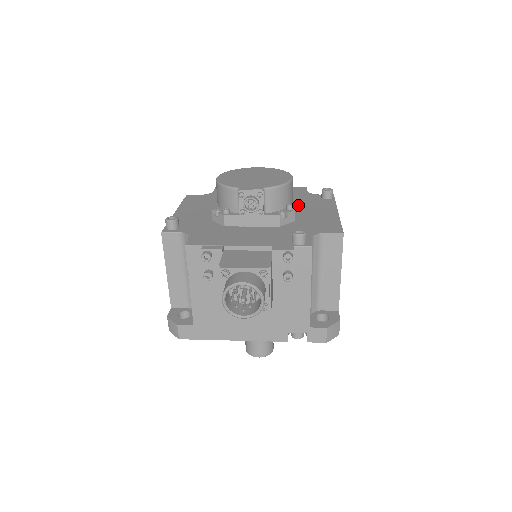
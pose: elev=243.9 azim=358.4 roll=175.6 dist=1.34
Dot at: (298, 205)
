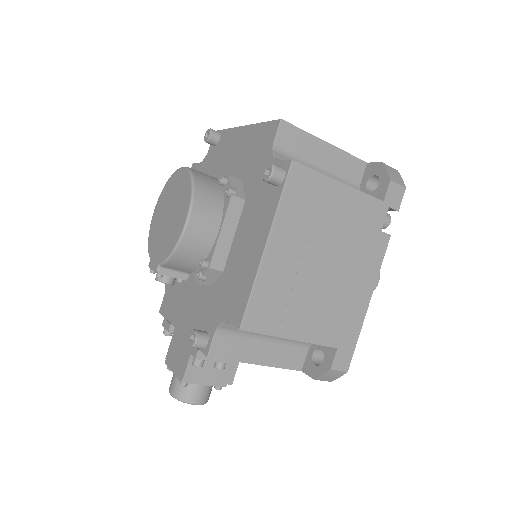
Dot at: (243, 211)
